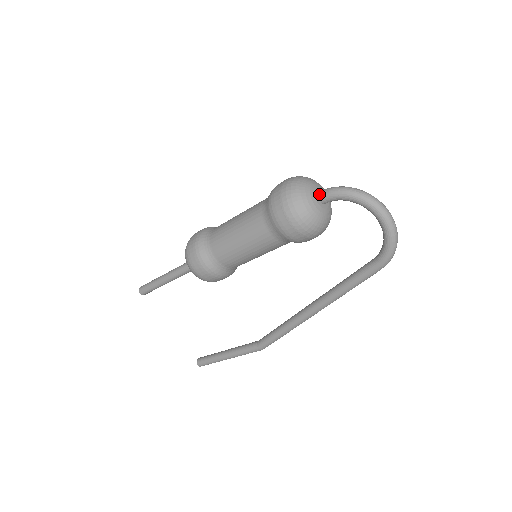
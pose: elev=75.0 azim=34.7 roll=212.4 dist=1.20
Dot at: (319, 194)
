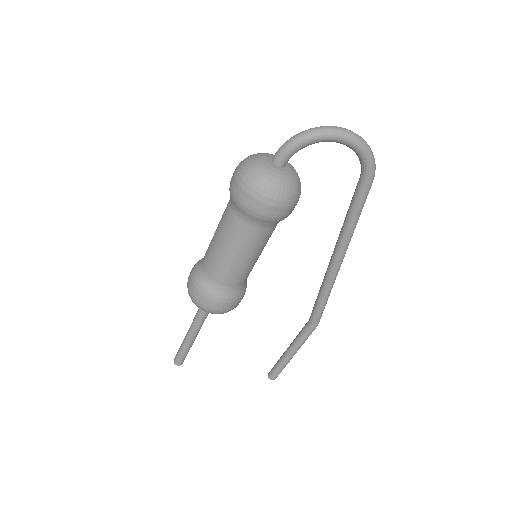
Dot at: (274, 162)
